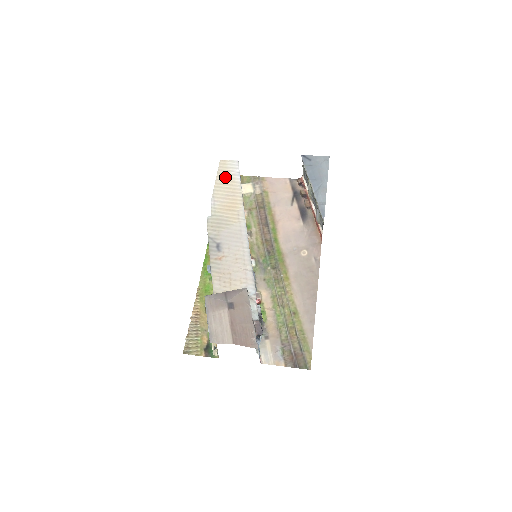
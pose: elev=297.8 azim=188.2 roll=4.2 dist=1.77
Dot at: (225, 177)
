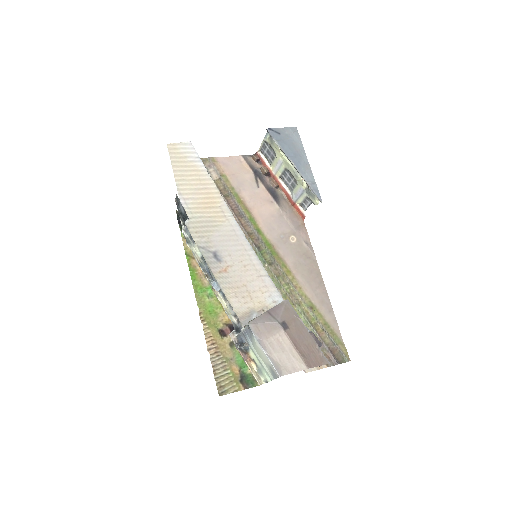
Dot at: (184, 166)
